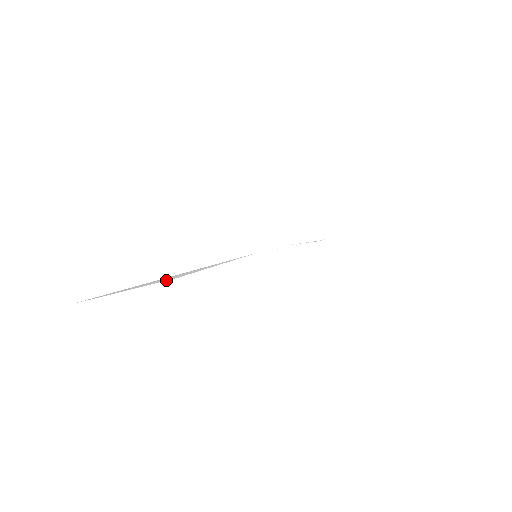
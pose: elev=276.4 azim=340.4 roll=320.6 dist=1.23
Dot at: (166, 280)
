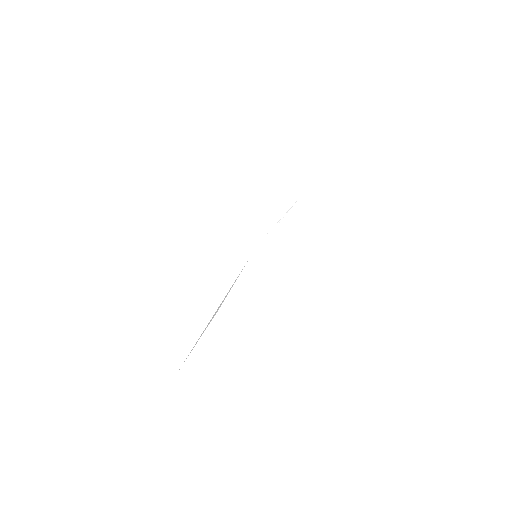
Dot at: occluded
